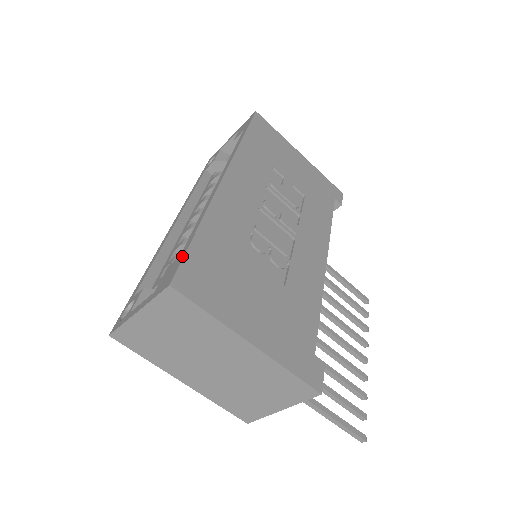
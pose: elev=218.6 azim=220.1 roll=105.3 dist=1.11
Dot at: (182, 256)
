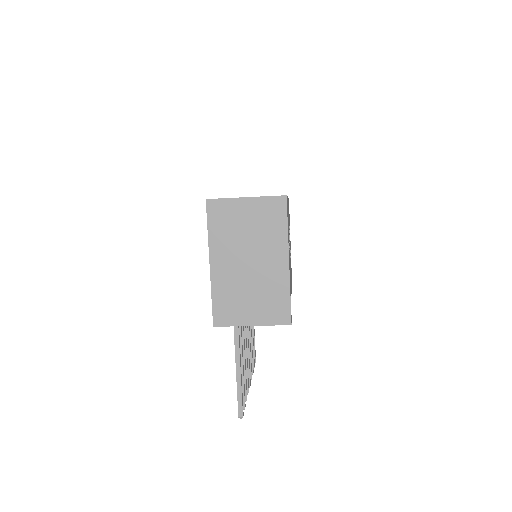
Dot at: occluded
